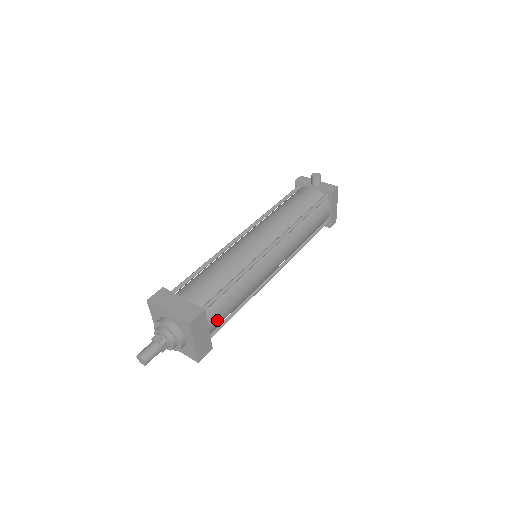
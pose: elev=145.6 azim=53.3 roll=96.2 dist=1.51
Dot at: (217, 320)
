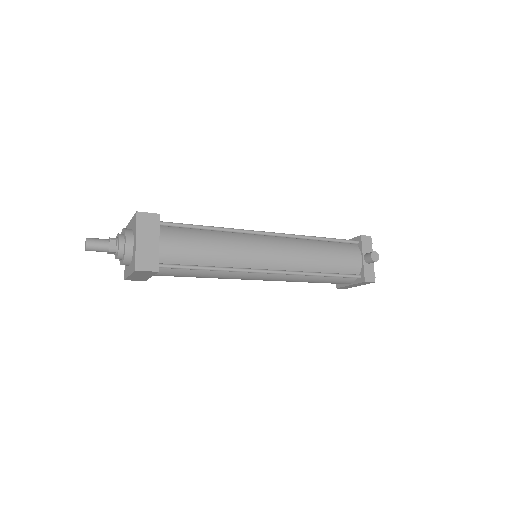
Dot at: (166, 275)
